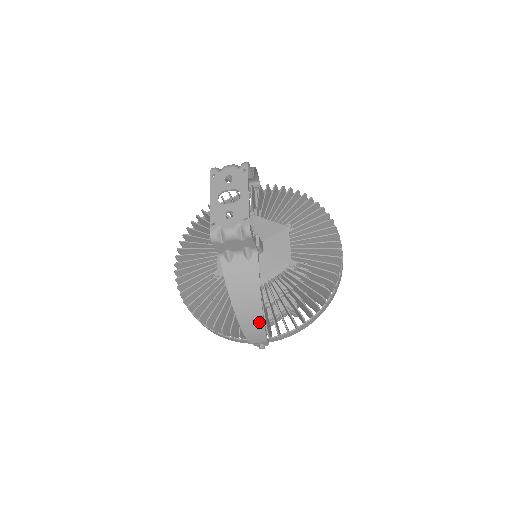
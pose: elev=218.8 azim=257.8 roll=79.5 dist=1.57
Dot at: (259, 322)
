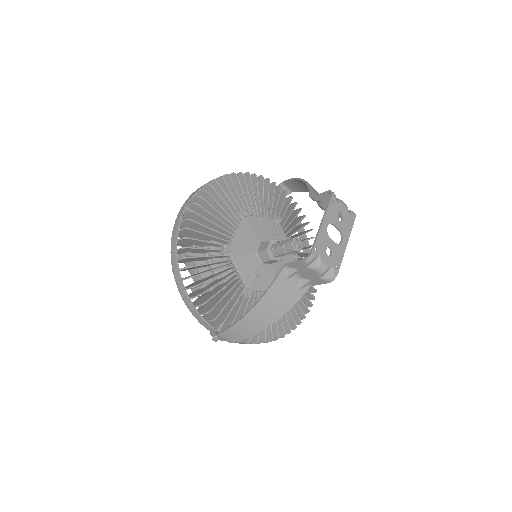
Dot at: (252, 332)
